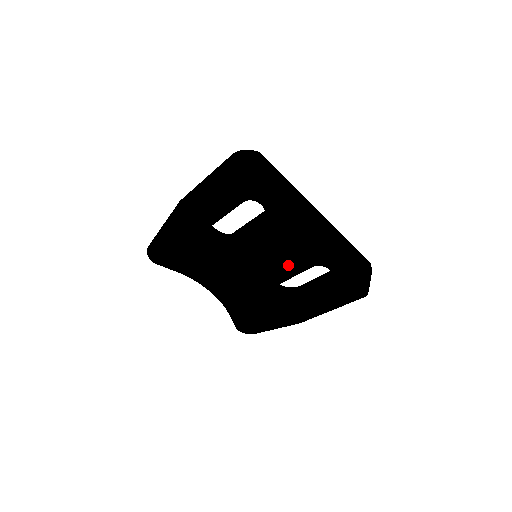
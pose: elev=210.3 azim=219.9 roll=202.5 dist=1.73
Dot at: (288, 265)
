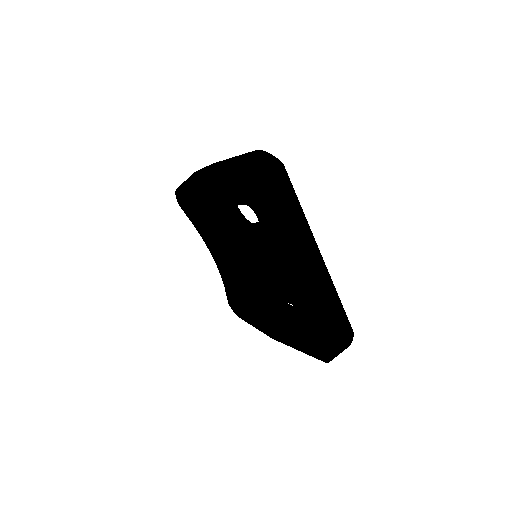
Dot at: (271, 286)
